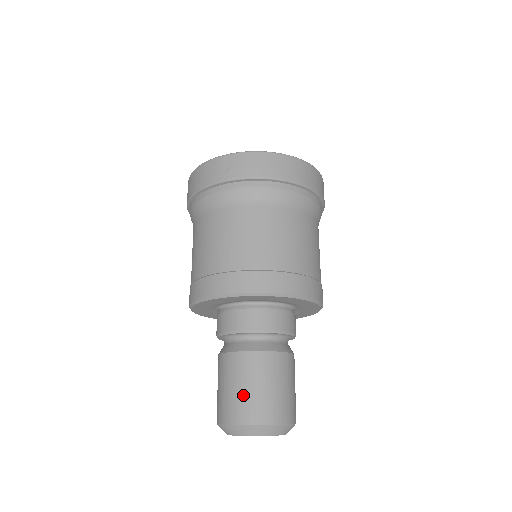
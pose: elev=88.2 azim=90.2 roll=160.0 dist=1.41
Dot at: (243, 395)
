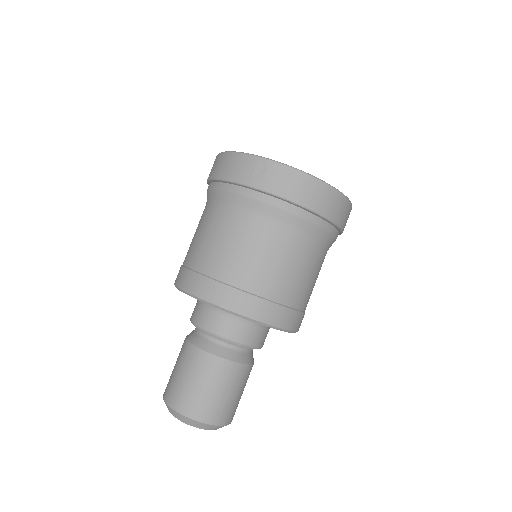
Dot at: (193, 390)
